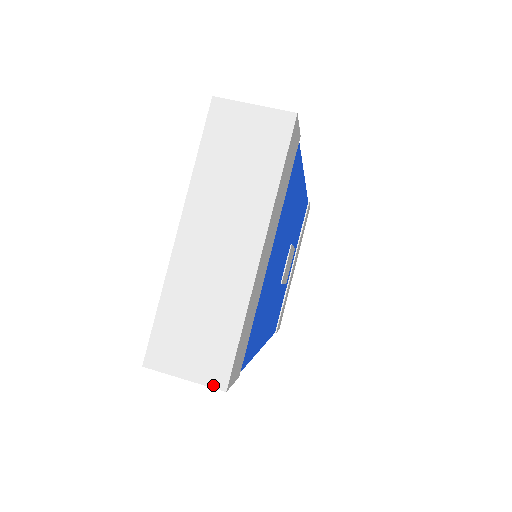
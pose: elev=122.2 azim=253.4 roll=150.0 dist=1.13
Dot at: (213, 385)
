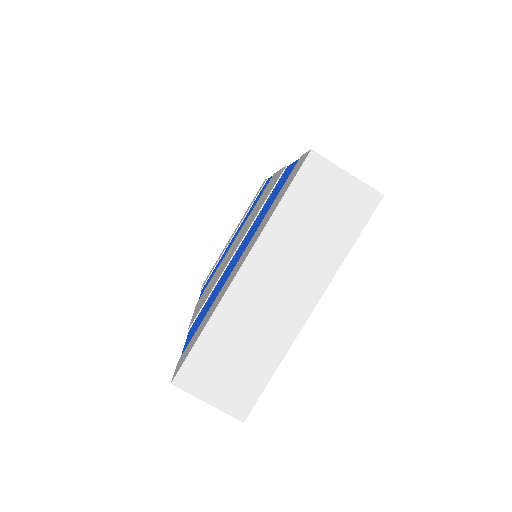
Dot at: (233, 414)
